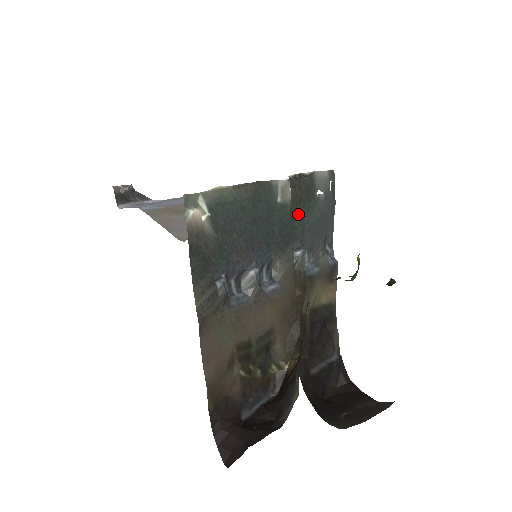
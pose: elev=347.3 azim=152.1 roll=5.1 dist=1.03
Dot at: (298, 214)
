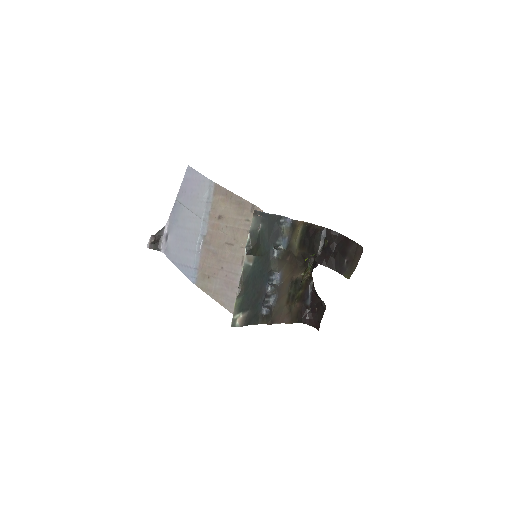
Dot at: (261, 249)
